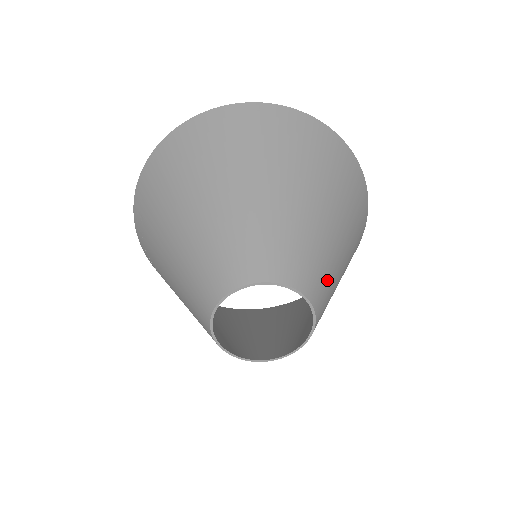
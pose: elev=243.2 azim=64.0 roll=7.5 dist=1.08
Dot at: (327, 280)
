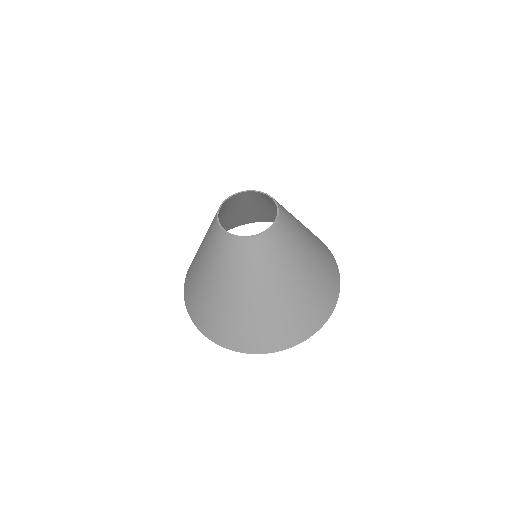
Dot at: (292, 224)
